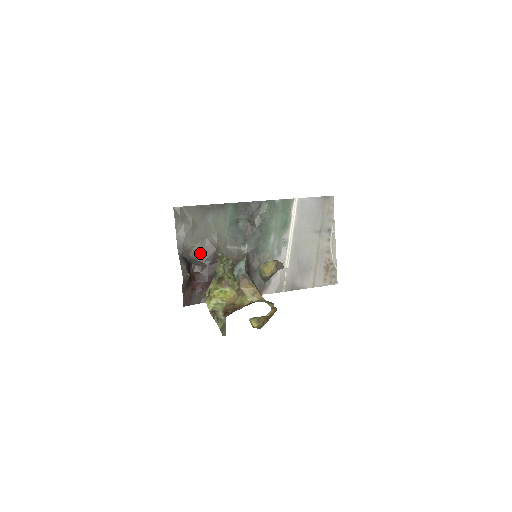
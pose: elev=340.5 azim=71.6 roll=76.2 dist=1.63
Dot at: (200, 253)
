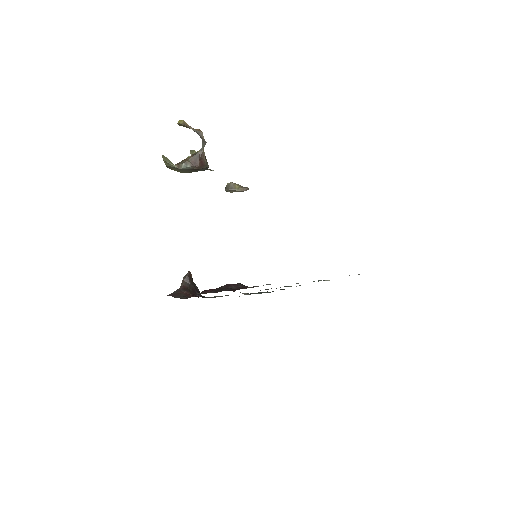
Dot at: occluded
